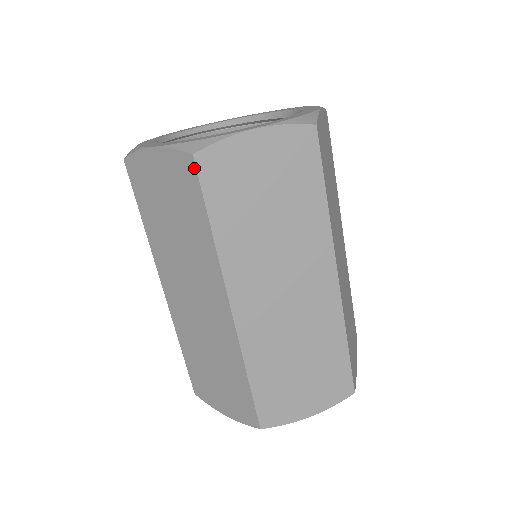
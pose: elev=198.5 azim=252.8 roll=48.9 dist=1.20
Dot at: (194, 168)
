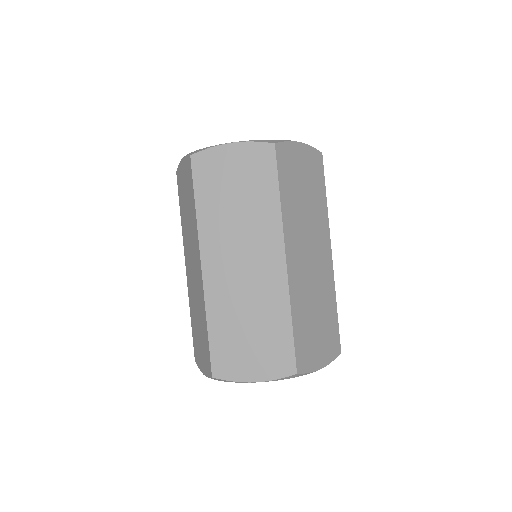
Dot at: (191, 164)
